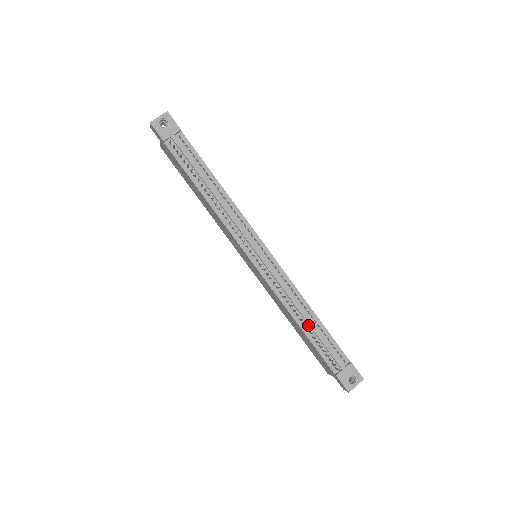
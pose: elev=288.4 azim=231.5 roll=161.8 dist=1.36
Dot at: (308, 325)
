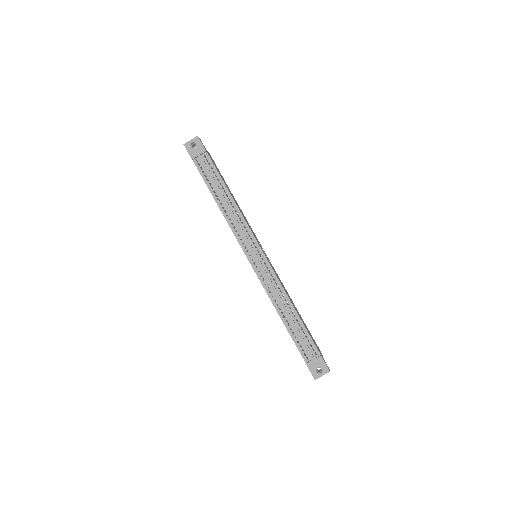
Dot at: (288, 318)
